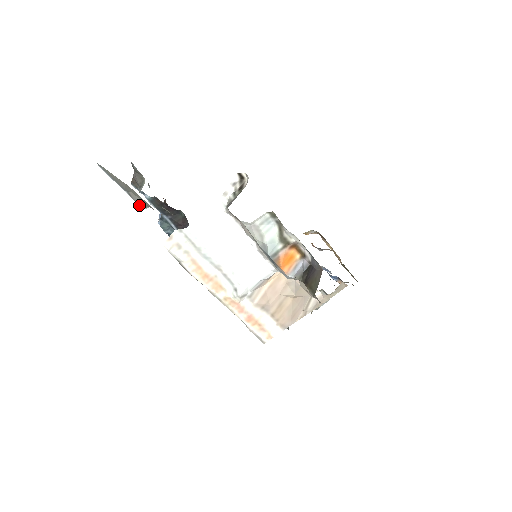
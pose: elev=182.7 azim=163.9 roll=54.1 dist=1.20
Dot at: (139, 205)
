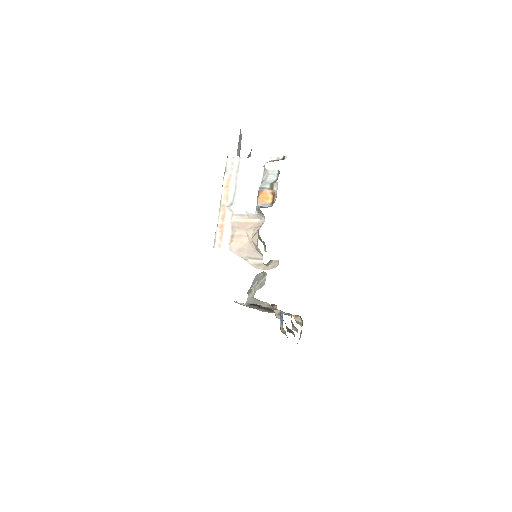
Dot at: occluded
